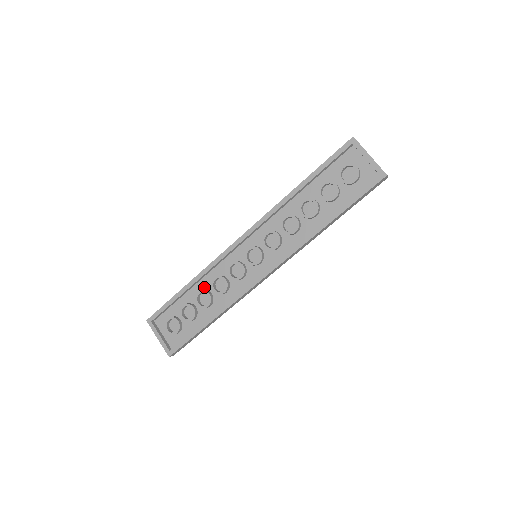
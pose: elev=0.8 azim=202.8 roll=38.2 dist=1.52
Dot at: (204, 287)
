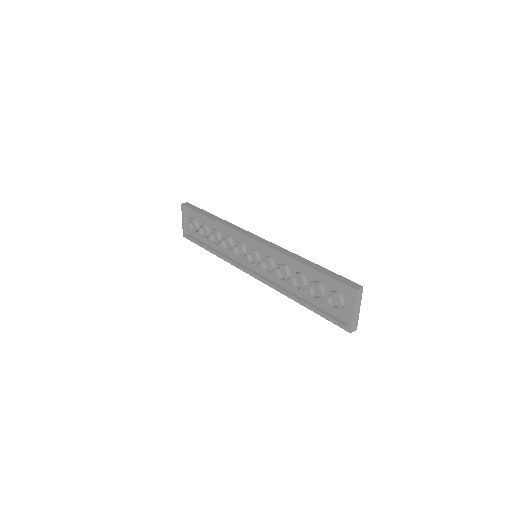
Dot at: (220, 230)
